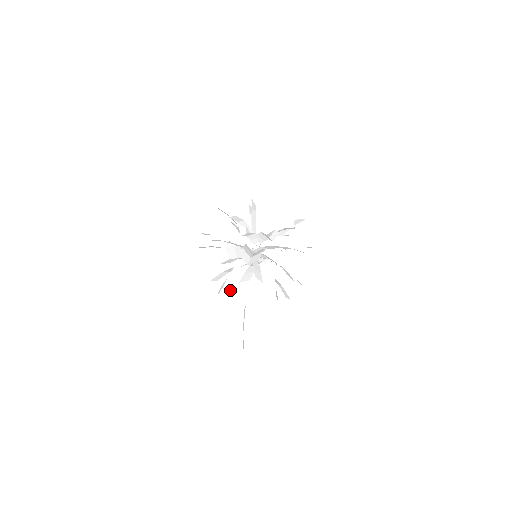
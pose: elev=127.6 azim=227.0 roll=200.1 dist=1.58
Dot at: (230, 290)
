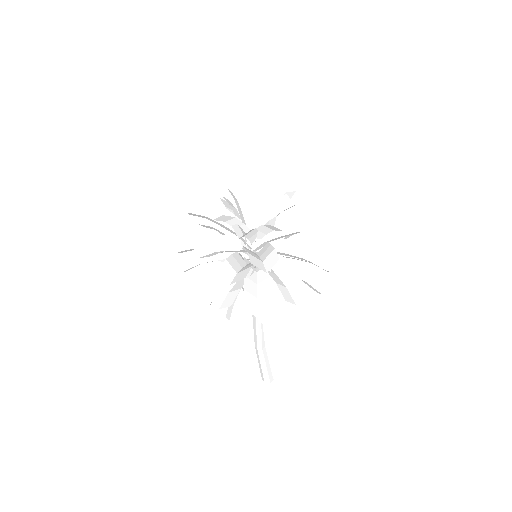
Dot at: (252, 312)
